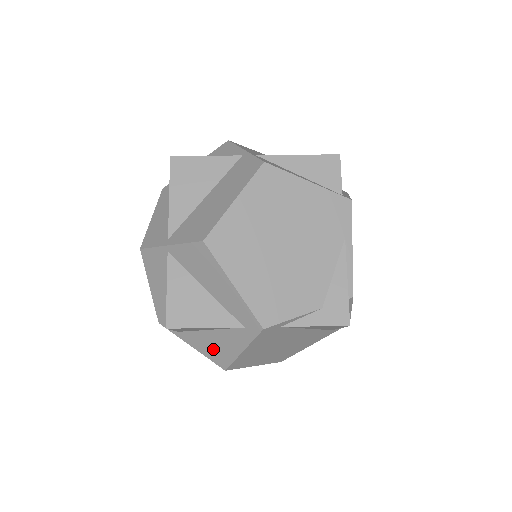
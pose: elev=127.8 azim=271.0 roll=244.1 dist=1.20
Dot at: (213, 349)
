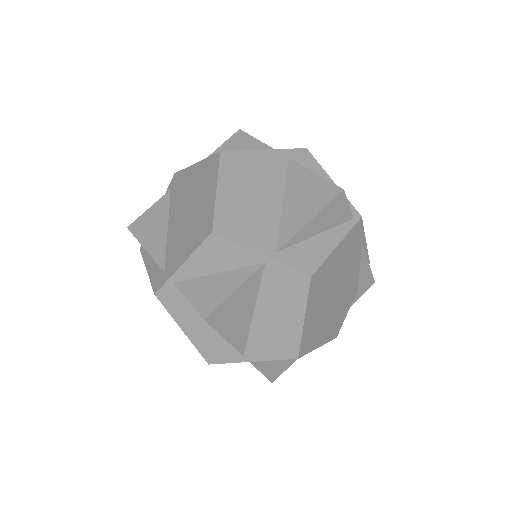
Dot at: occluded
